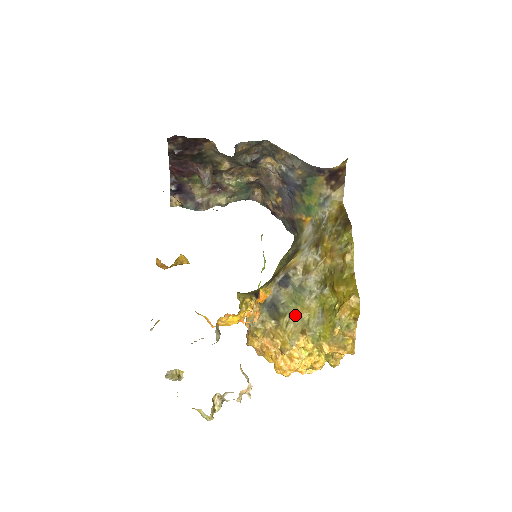
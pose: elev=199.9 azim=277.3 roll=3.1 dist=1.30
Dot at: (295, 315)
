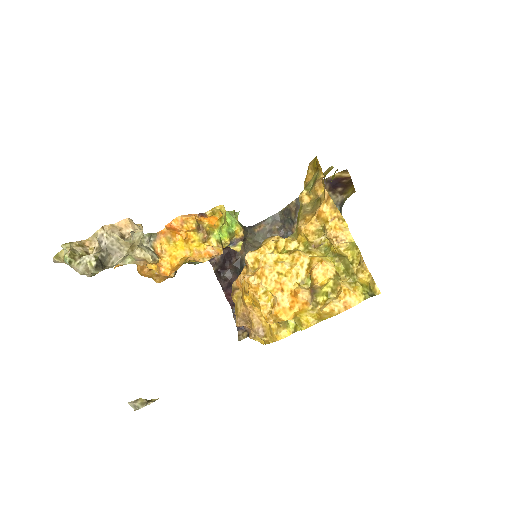
Dot at: occluded
